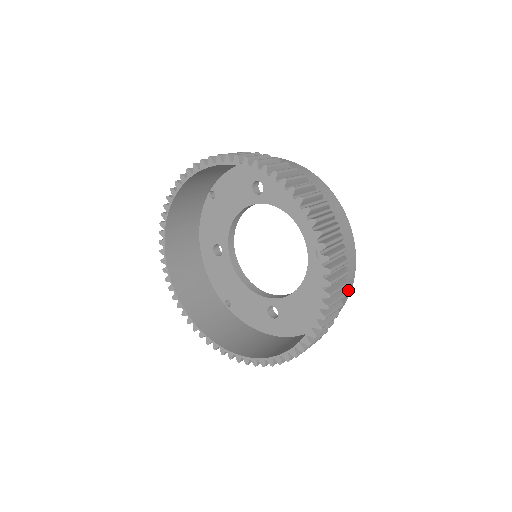
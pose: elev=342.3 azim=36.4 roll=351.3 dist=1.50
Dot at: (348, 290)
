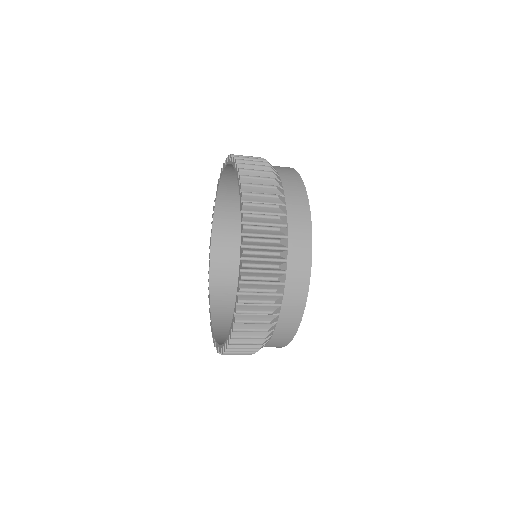
Dot at: (299, 191)
